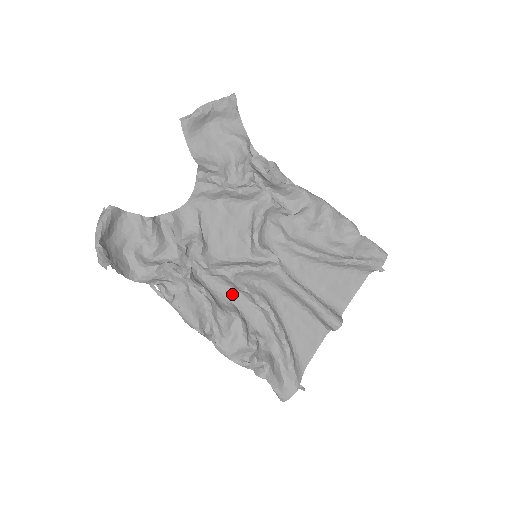
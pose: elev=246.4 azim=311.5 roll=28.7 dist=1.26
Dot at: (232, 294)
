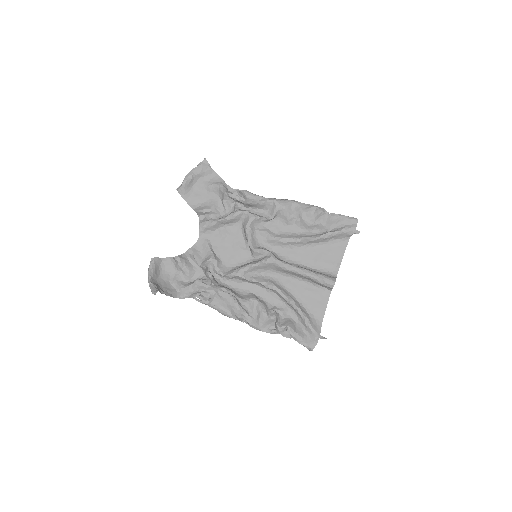
Dot at: (249, 287)
